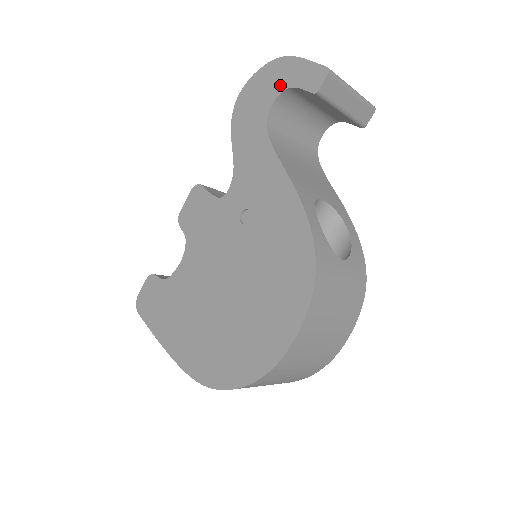
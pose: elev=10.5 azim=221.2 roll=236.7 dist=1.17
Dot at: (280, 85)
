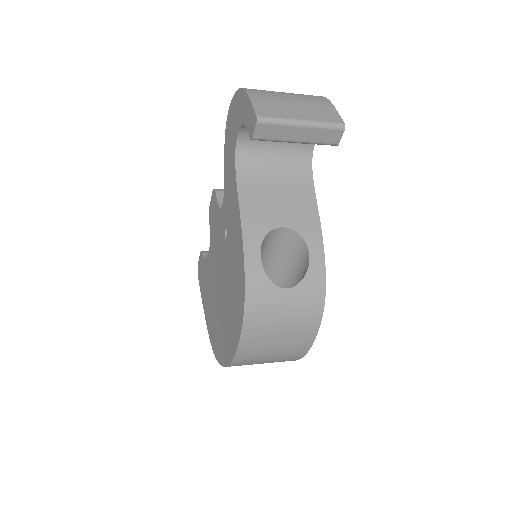
Dot at: (240, 119)
